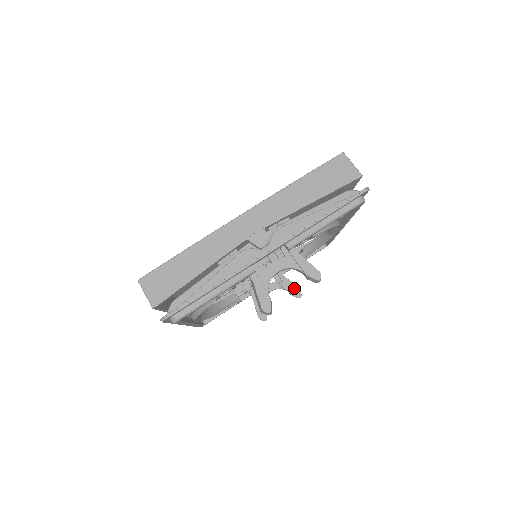
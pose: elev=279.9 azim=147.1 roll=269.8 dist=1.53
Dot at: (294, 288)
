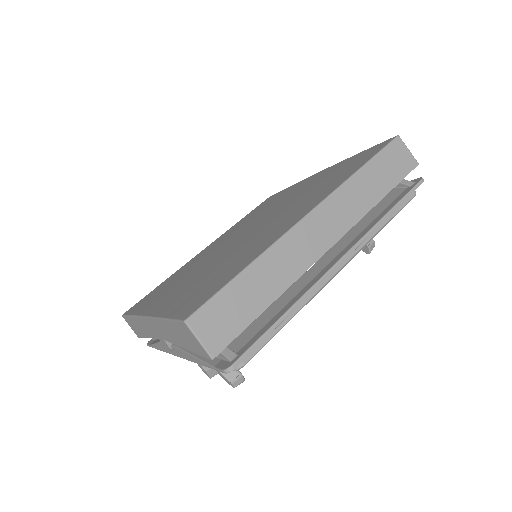
Dot at: occluded
